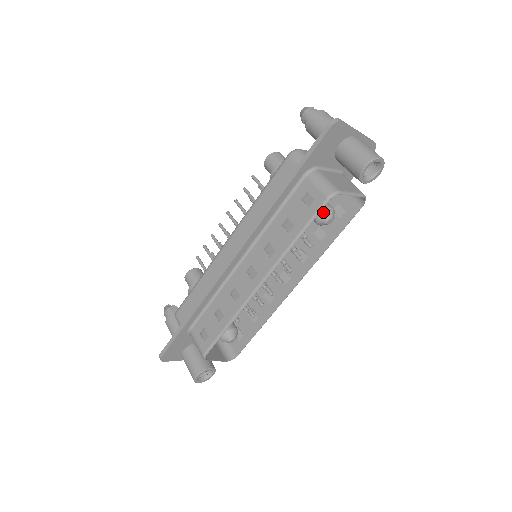
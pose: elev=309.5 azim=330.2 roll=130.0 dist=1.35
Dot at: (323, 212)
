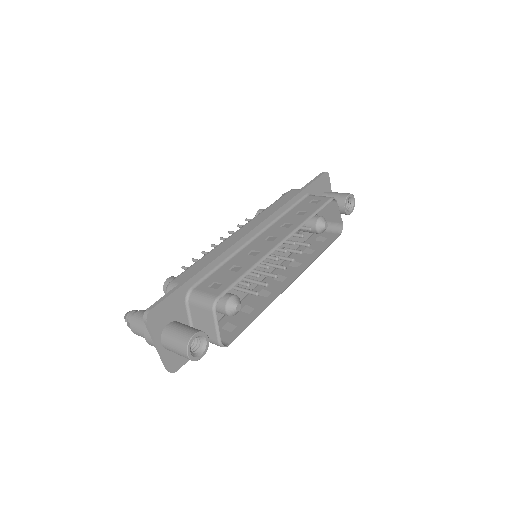
Dot at: (322, 217)
